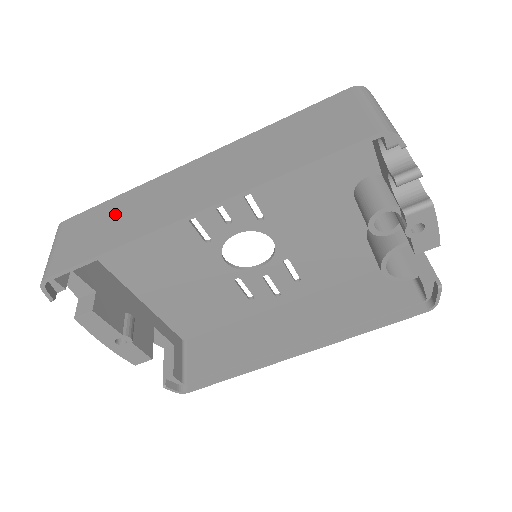
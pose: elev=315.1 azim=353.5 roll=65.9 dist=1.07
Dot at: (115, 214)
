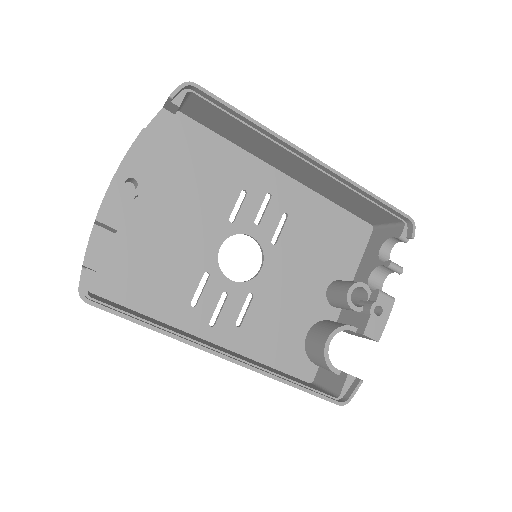
Dot at: occluded
